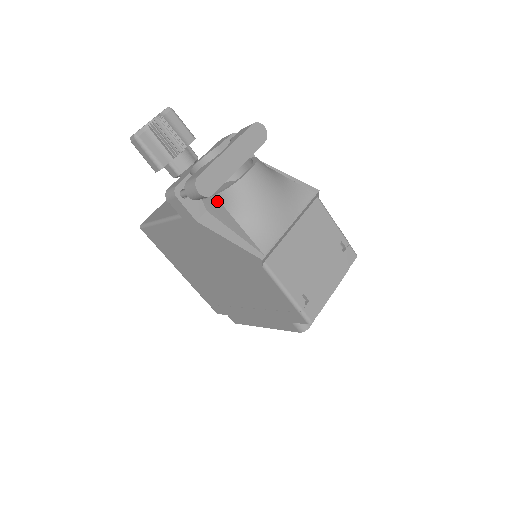
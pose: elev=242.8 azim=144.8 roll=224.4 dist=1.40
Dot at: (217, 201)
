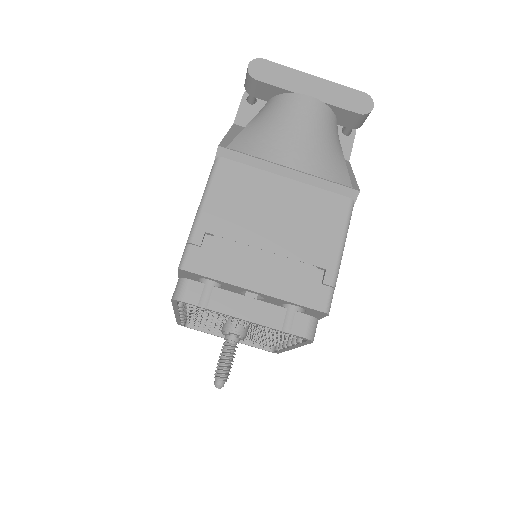
Dot at: occluded
